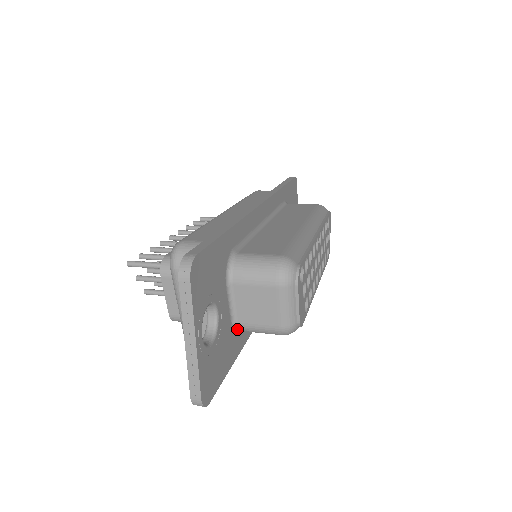
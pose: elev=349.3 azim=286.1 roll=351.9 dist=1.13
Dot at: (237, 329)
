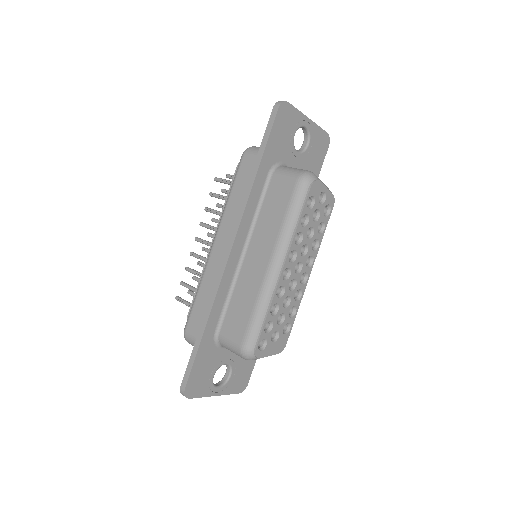
Dot at: occluded
